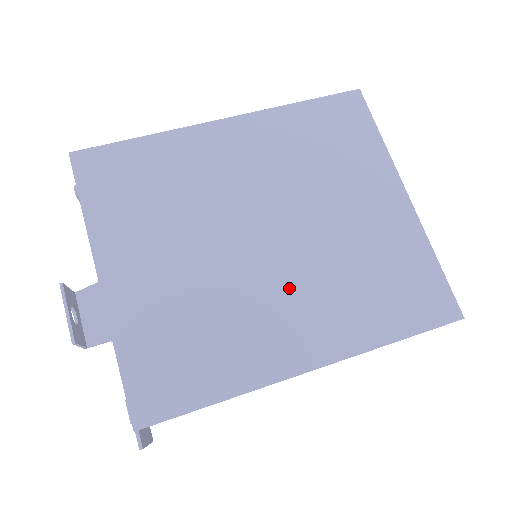
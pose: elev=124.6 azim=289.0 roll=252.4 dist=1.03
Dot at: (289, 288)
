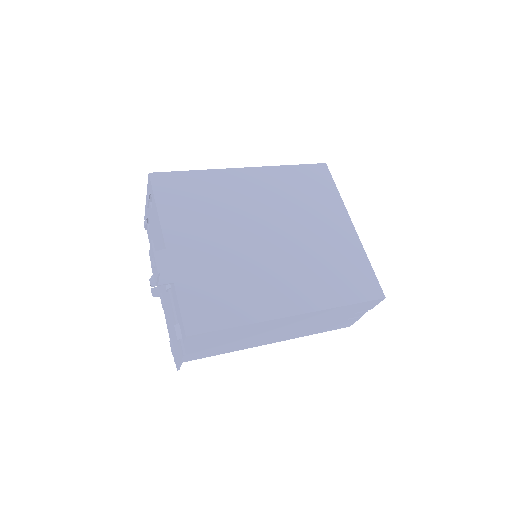
Dot at: (282, 267)
